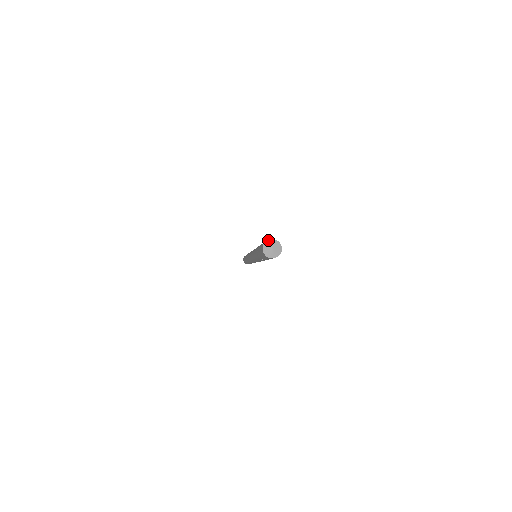
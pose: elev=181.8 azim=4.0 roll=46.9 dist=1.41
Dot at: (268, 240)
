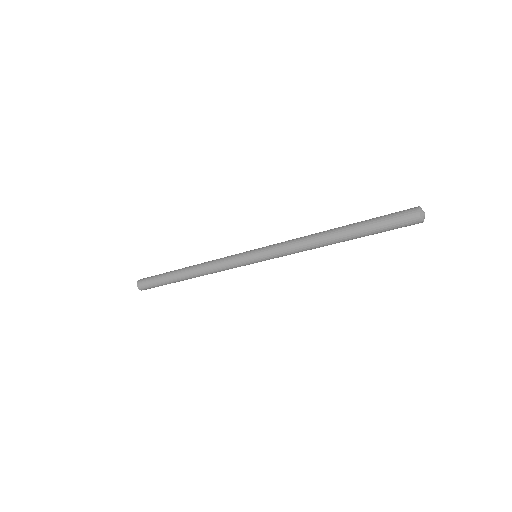
Dot at: (419, 207)
